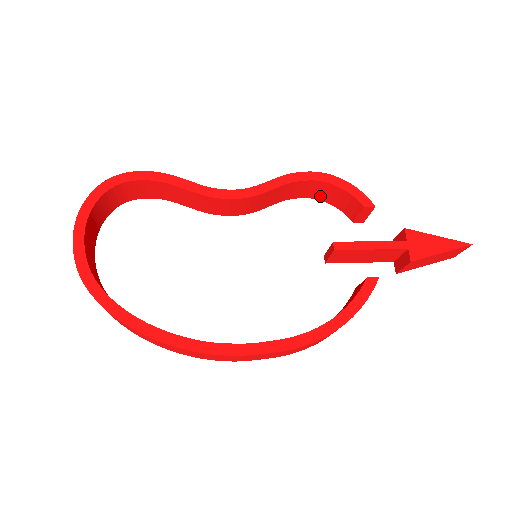
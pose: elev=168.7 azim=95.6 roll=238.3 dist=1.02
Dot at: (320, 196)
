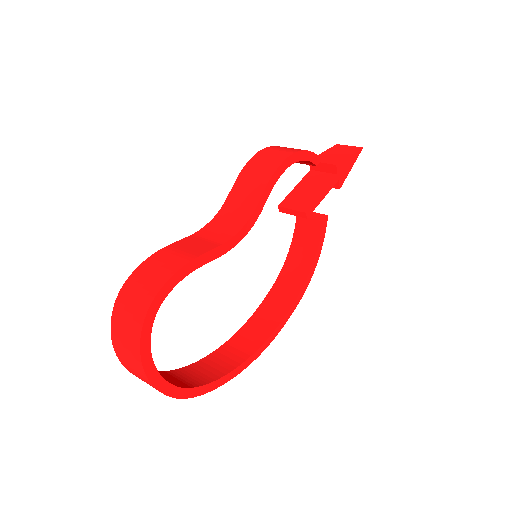
Dot at: occluded
